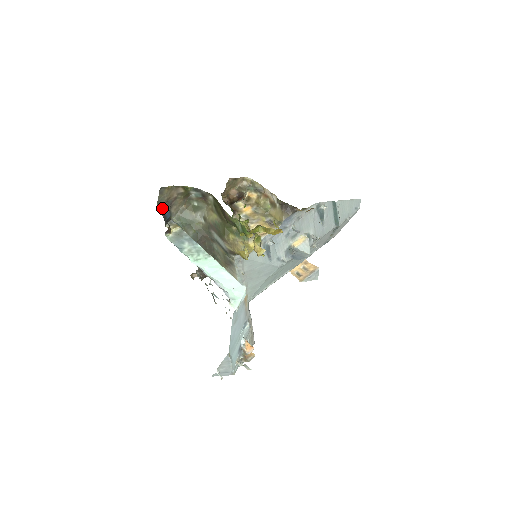
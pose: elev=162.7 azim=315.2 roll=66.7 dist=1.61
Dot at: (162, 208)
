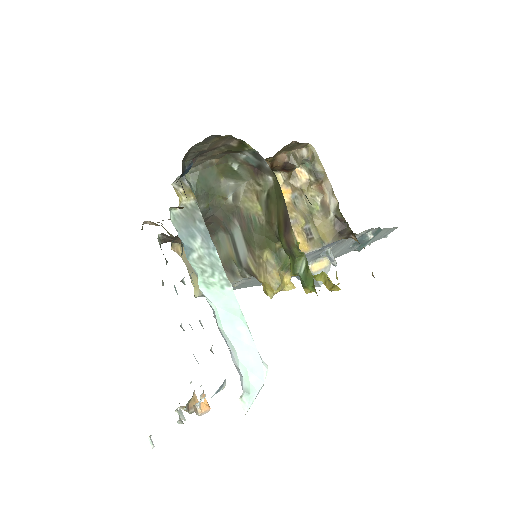
Dot at: (186, 157)
